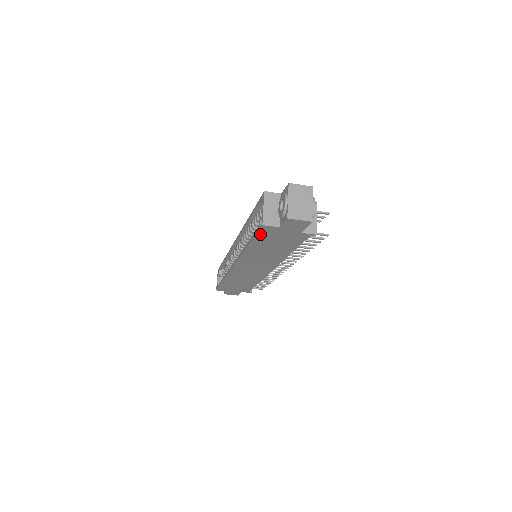
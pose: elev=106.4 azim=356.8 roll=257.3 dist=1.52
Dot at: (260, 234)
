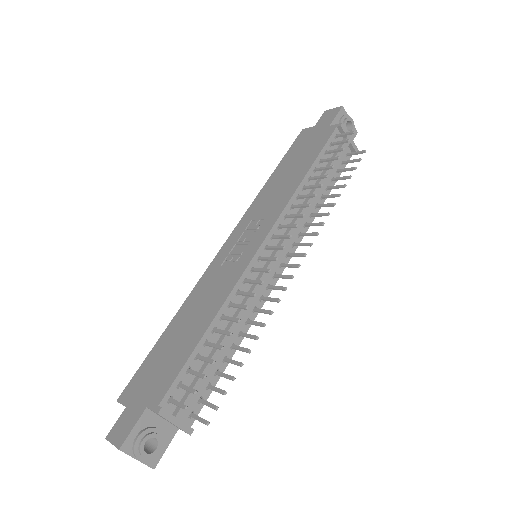
Dot at: occluded
